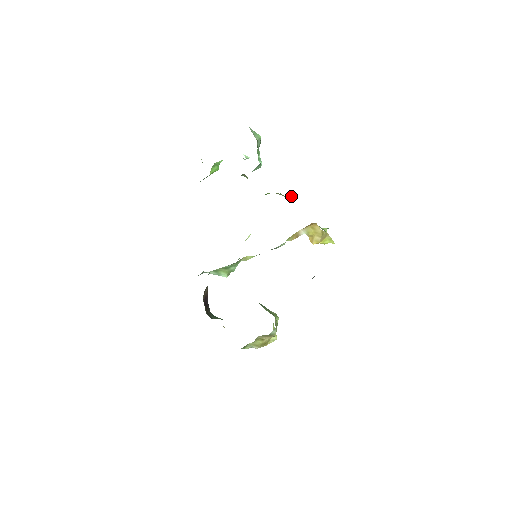
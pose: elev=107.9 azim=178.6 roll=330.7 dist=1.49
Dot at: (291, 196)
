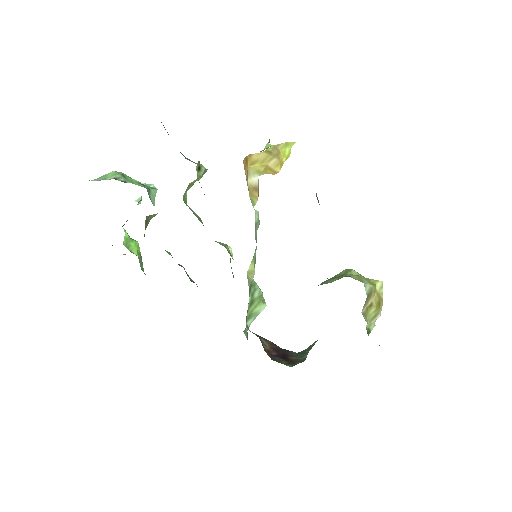
Dot at: (198, 171)
